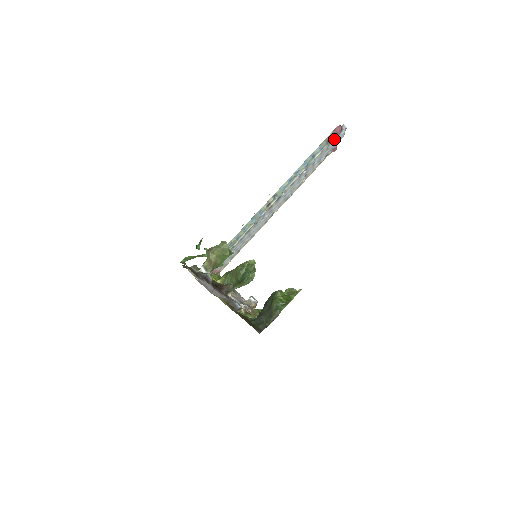
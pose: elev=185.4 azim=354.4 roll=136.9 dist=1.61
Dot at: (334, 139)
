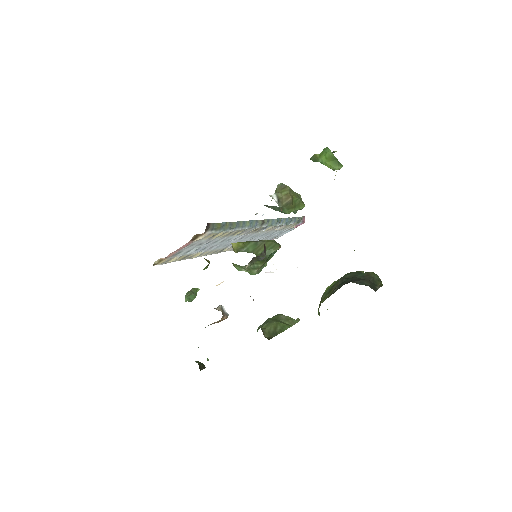
Dot at: (294, 226)
